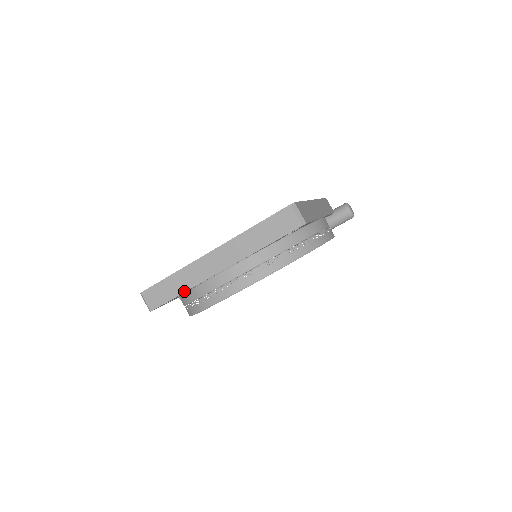
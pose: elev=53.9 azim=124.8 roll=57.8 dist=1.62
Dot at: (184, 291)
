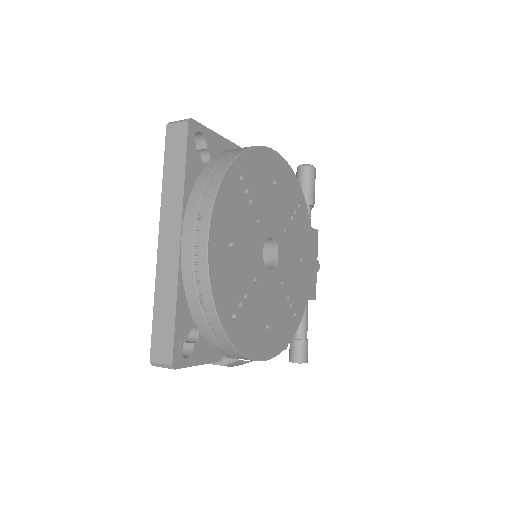
Dot at: (175, 302)
